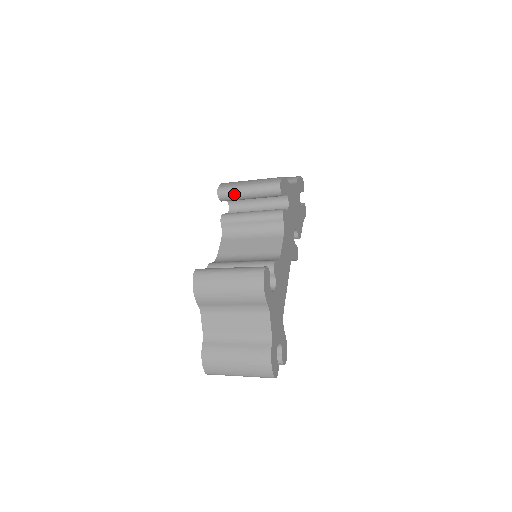
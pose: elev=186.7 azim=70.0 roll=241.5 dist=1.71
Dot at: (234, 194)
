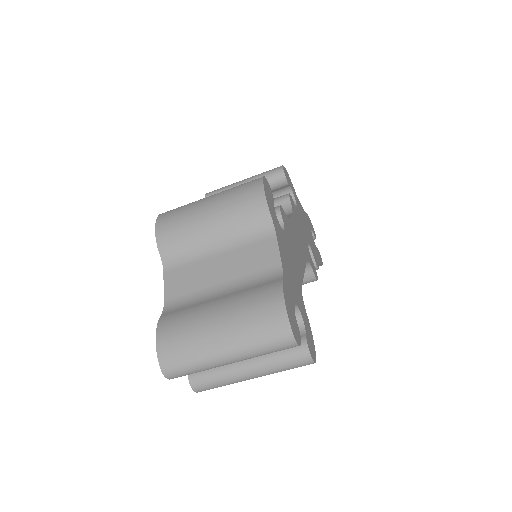
Dot at: occluded
